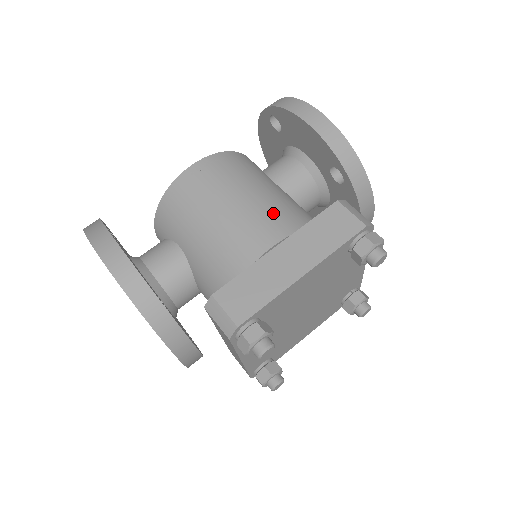
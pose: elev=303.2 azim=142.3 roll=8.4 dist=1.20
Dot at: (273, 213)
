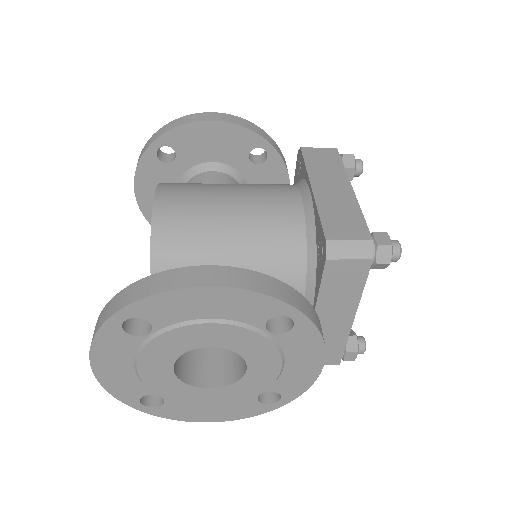
Dot at: (266, 186)
